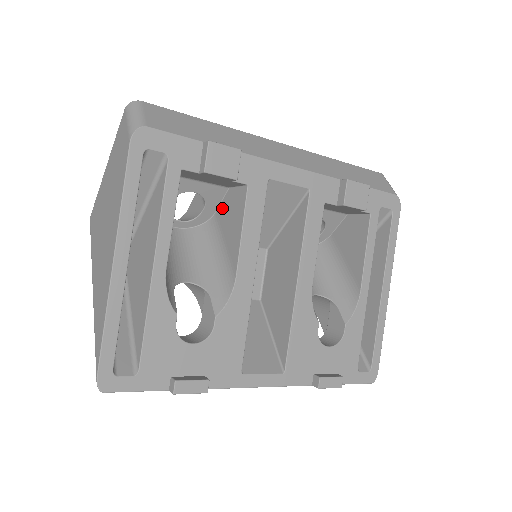
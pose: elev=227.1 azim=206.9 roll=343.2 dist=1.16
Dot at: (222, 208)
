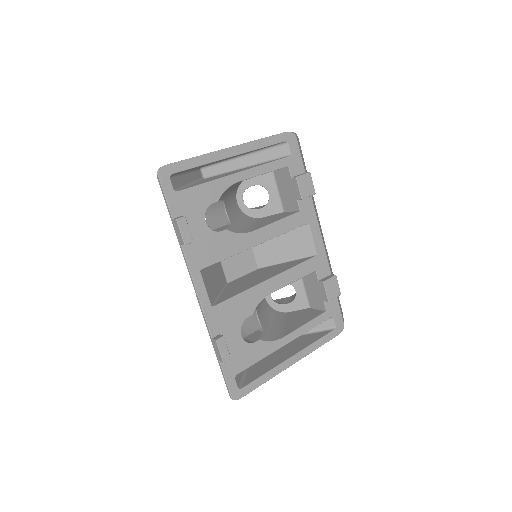
Dot at: (270, 216)
